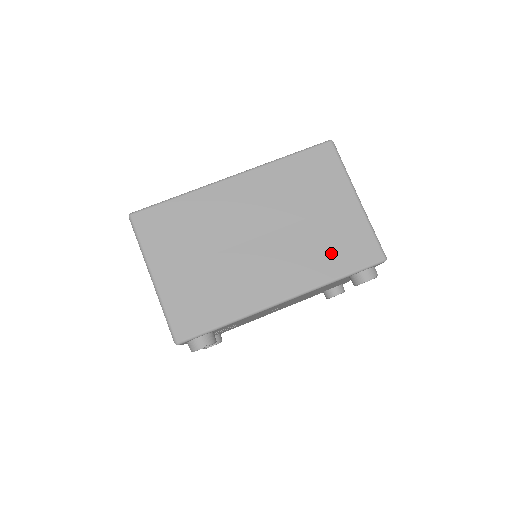
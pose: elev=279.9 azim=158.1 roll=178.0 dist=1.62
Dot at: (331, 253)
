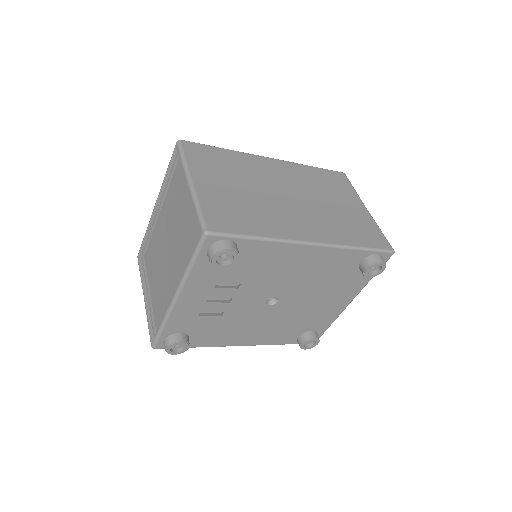
Dot at: (350, 230)
